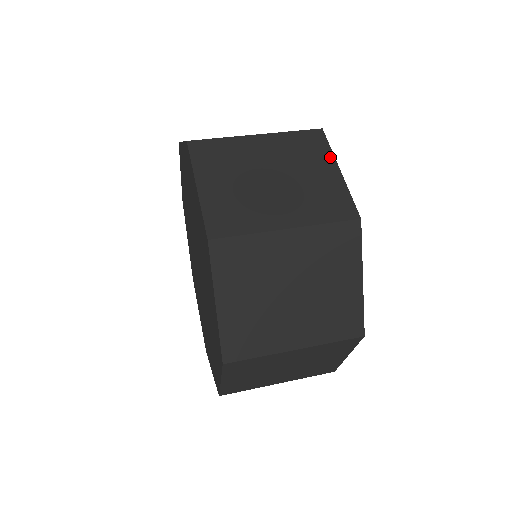
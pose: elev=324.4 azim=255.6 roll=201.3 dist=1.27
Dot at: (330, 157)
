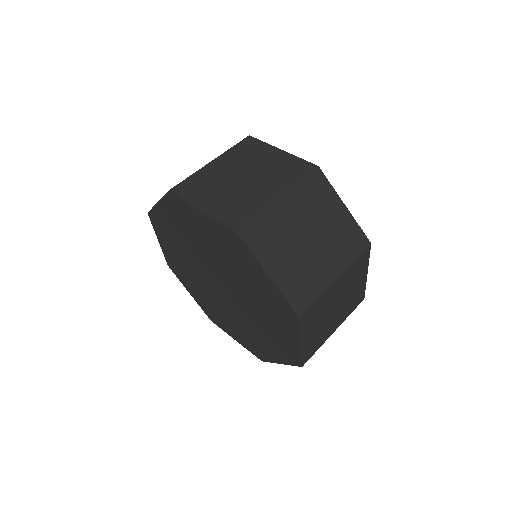
Dot at: (335, 195)
